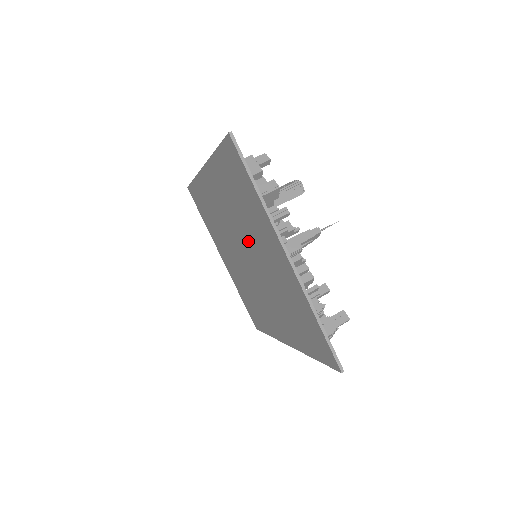
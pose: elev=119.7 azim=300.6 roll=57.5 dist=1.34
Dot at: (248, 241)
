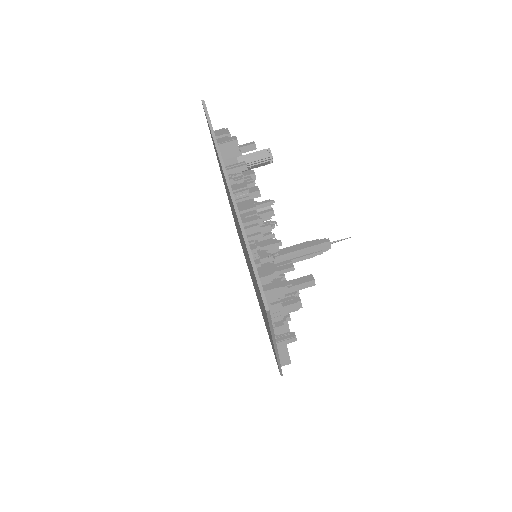
Dot at: occluded
